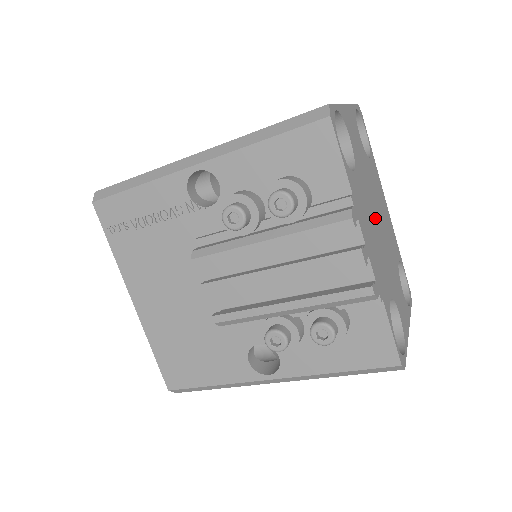
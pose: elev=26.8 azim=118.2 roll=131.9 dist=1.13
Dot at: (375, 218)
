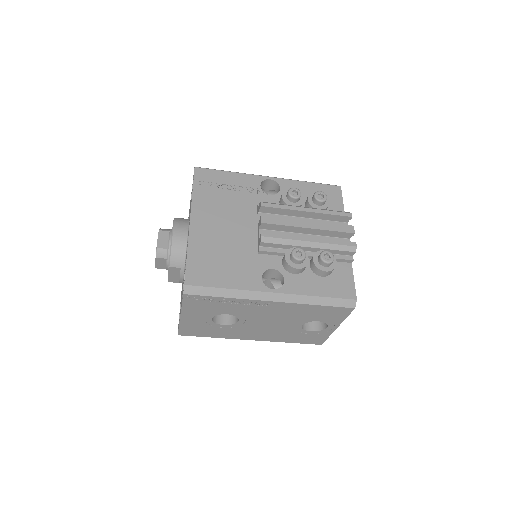
Dot at: occluded
